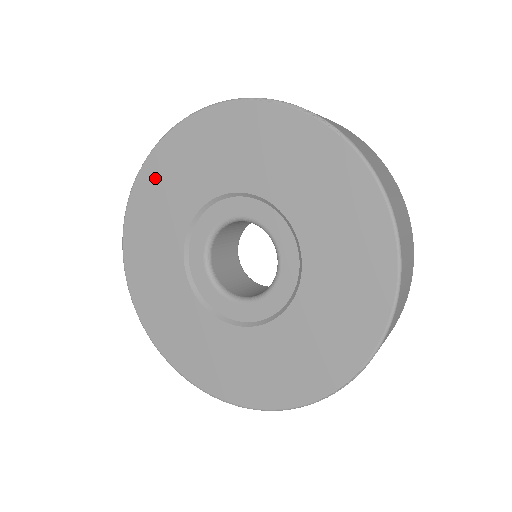
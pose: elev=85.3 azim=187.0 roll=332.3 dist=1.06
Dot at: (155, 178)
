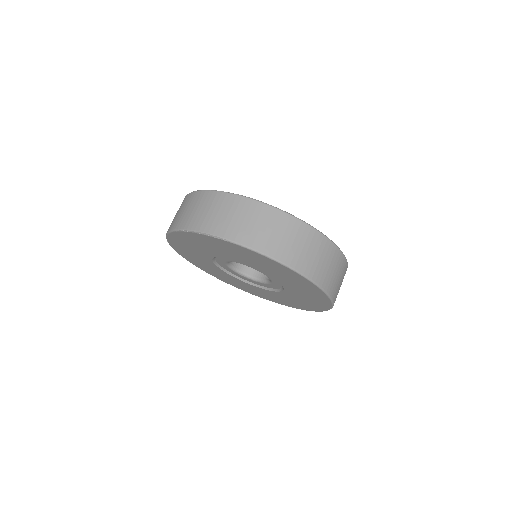
Dot at: (183, 252)
